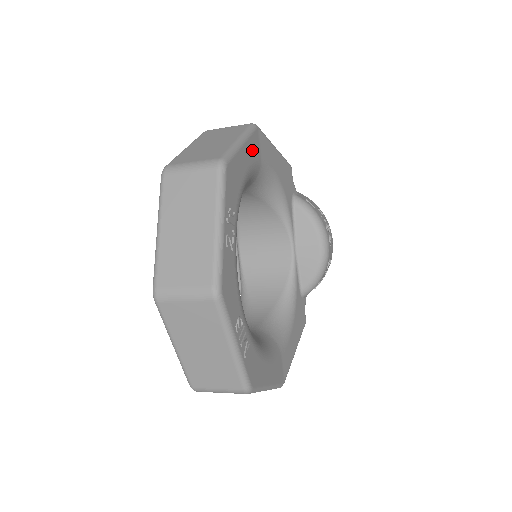
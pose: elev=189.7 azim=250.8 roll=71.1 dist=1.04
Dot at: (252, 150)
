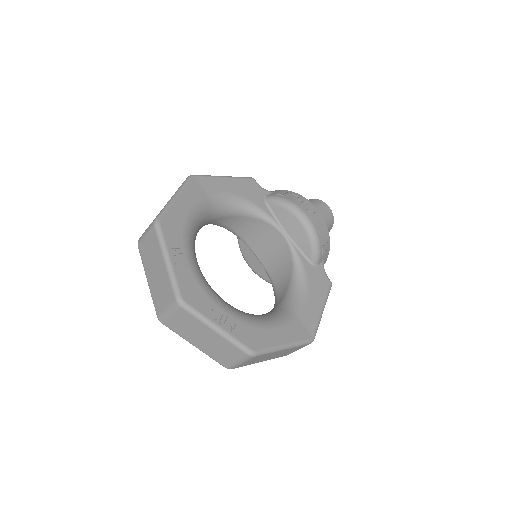
Dot at: (191, 195)
